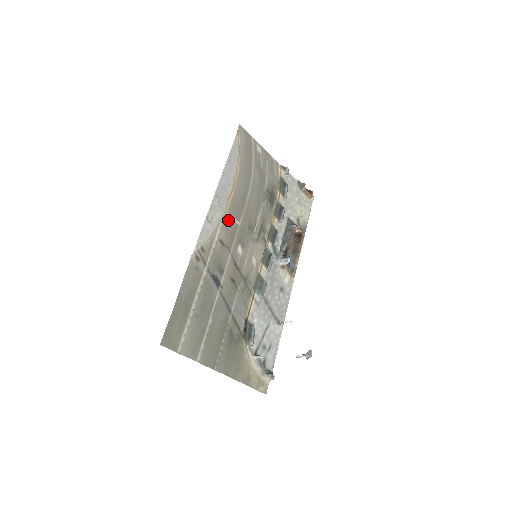
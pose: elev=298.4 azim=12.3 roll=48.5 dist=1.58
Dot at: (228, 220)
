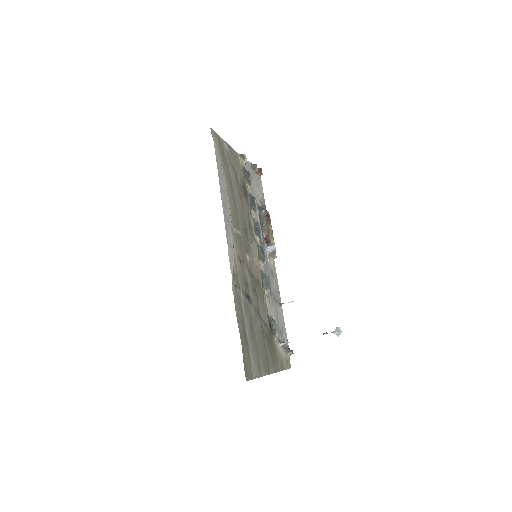
Dot at: (235, 235)
